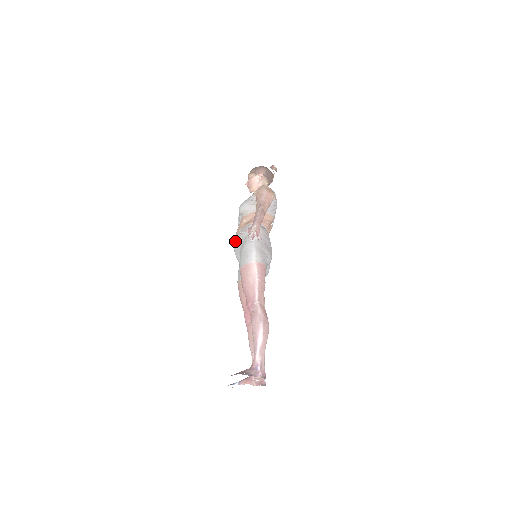
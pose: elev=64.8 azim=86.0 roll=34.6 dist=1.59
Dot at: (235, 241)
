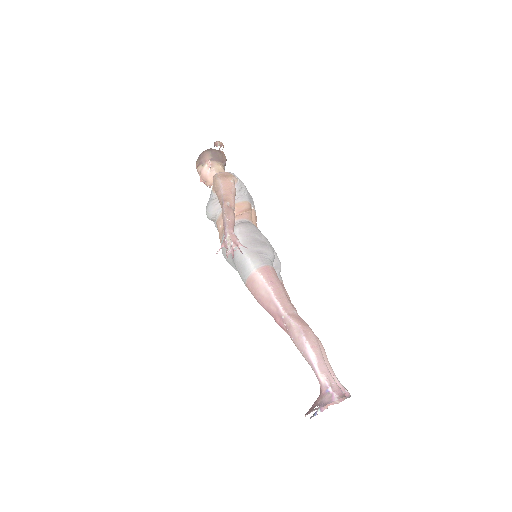
Dot at: (224, 255)
